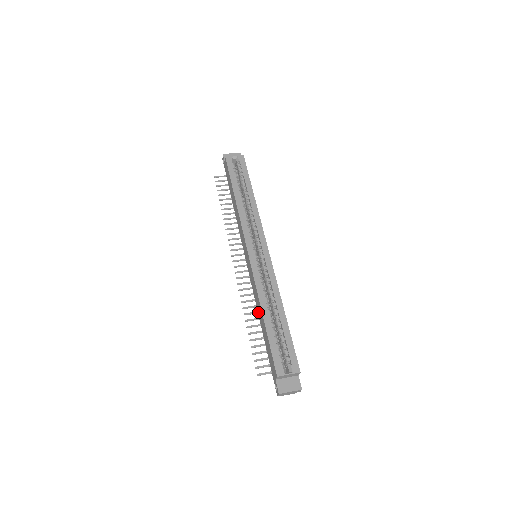
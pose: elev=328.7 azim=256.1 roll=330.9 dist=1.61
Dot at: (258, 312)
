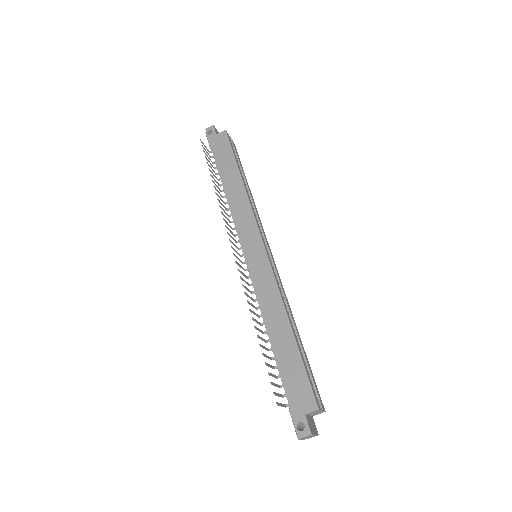
Dot at: (268, 322)
